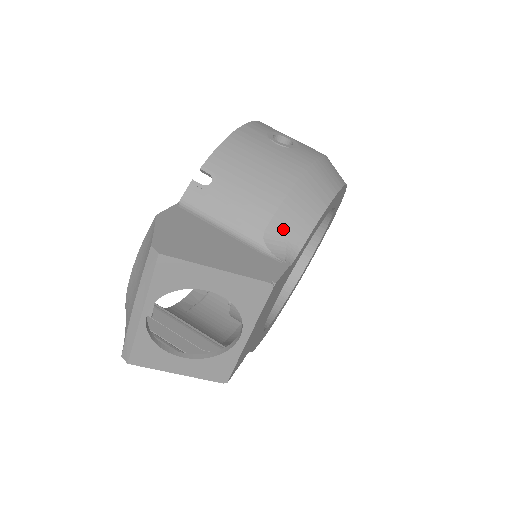
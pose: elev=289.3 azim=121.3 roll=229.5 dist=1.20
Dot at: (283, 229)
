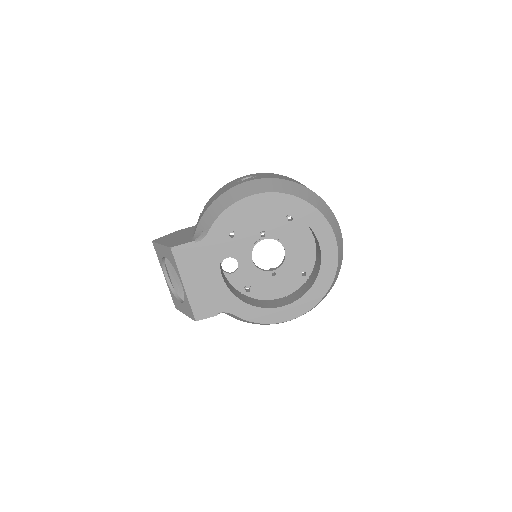
Dot at: (203, 224)
